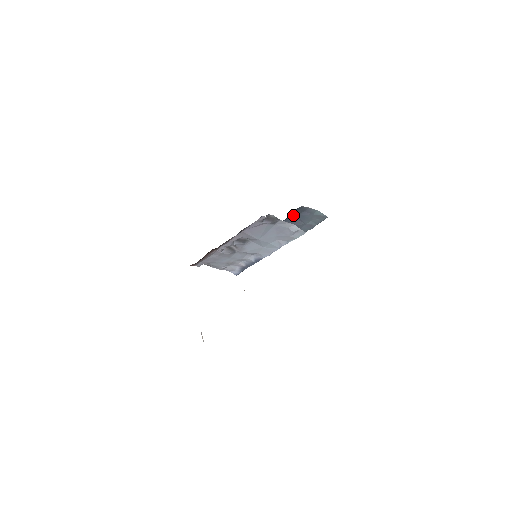
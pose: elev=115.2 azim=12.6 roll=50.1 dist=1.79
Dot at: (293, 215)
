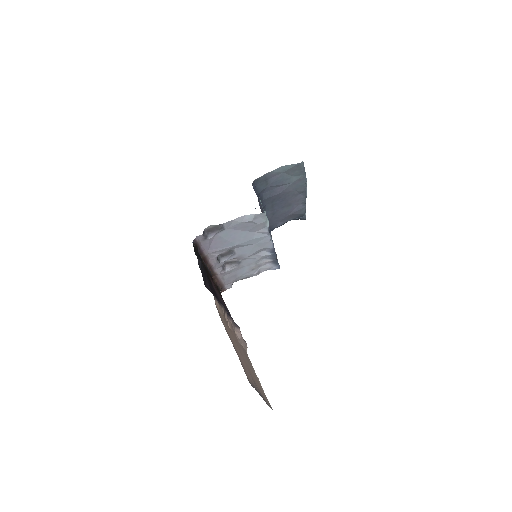
Dot at: (262, 190)
